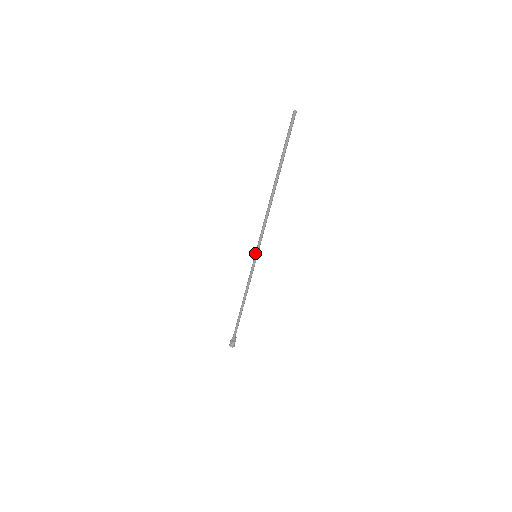
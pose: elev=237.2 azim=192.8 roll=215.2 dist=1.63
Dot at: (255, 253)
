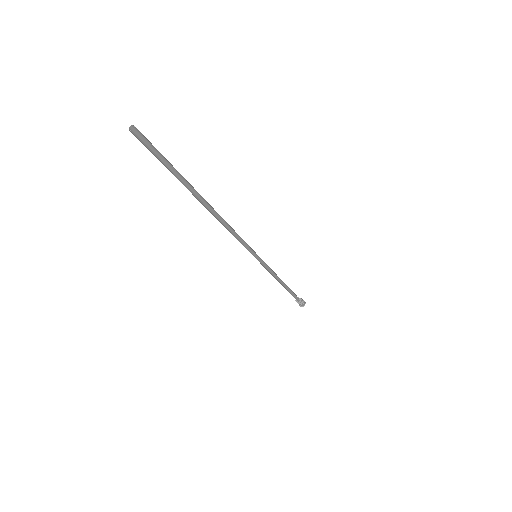
Dot at: occluded
